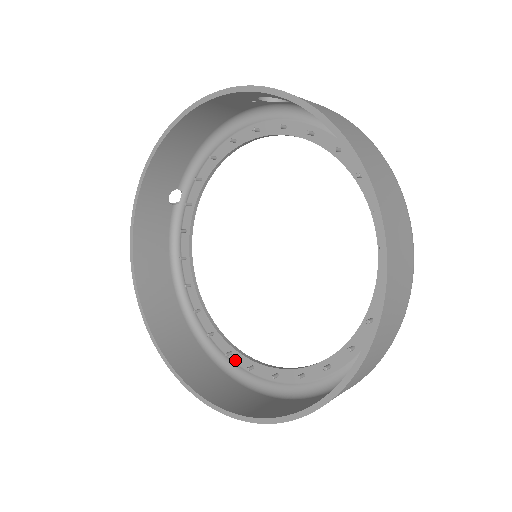
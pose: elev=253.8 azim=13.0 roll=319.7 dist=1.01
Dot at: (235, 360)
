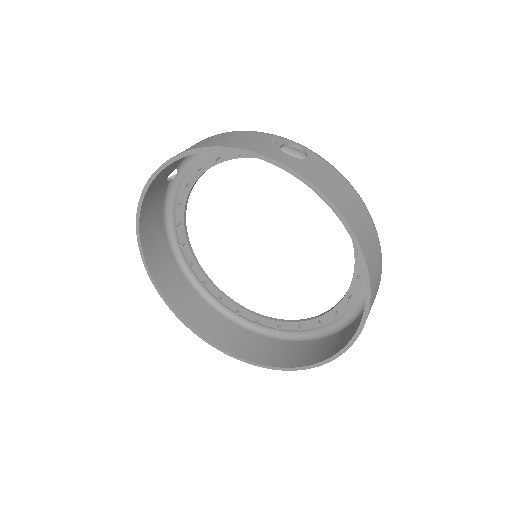
Dot at: (224, 303)
